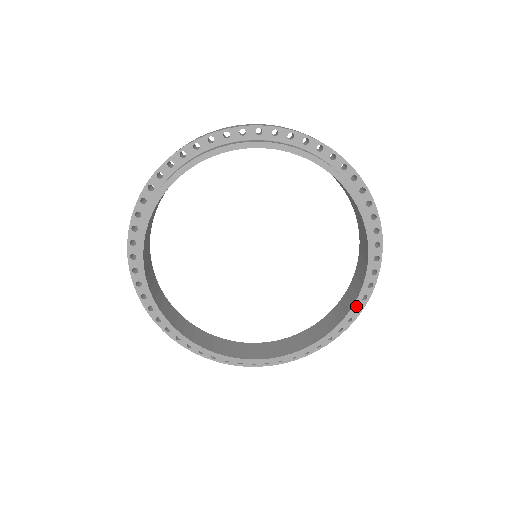
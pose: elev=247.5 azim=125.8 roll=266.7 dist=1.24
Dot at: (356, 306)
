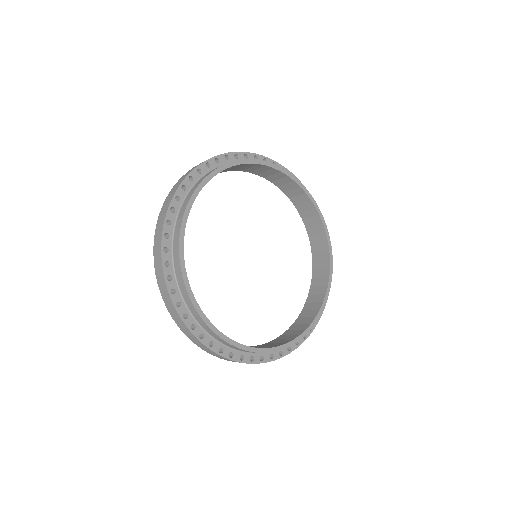
Dot at: (325, 302)
